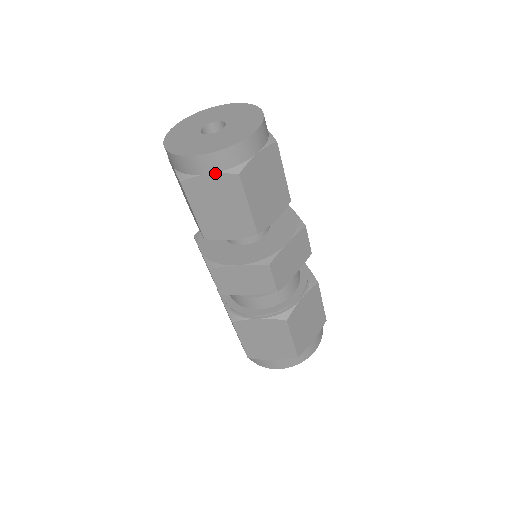
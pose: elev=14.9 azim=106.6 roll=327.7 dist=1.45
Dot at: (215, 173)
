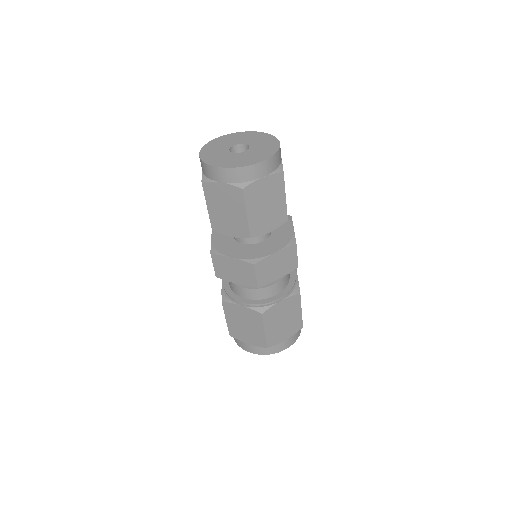
Dot at: (226, 183)
